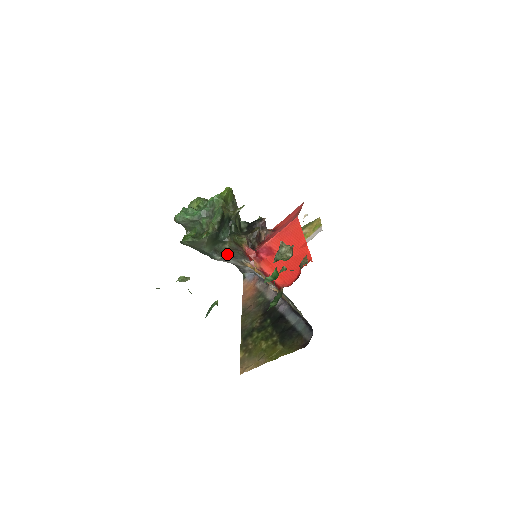
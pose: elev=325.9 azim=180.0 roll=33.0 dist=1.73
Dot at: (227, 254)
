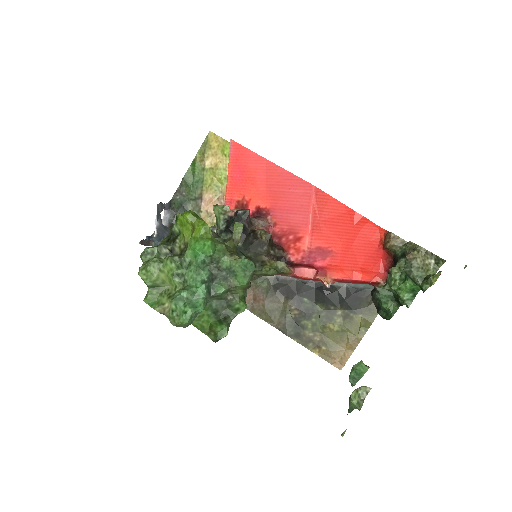
Dot at: occluded
